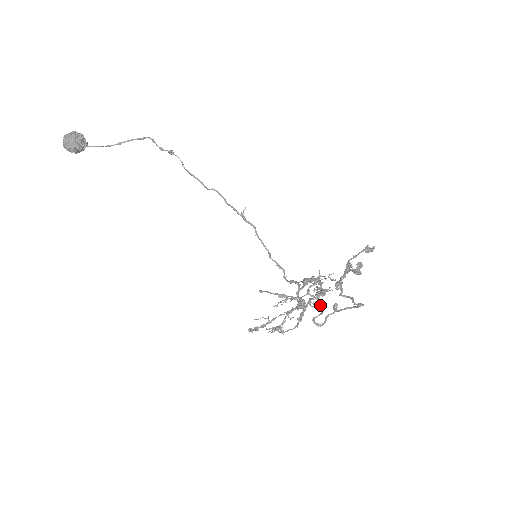
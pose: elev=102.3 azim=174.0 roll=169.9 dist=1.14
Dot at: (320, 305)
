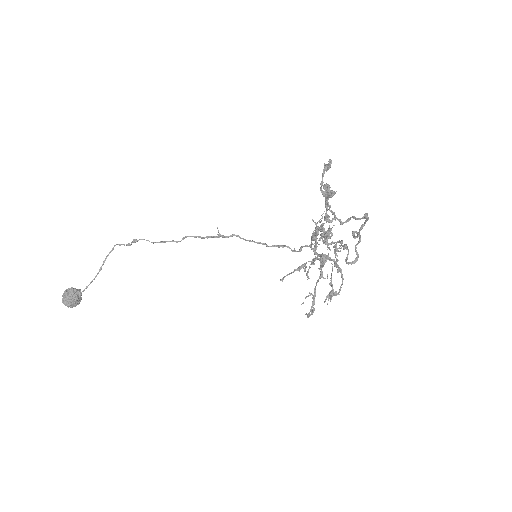
Dot at: (341, 245)
